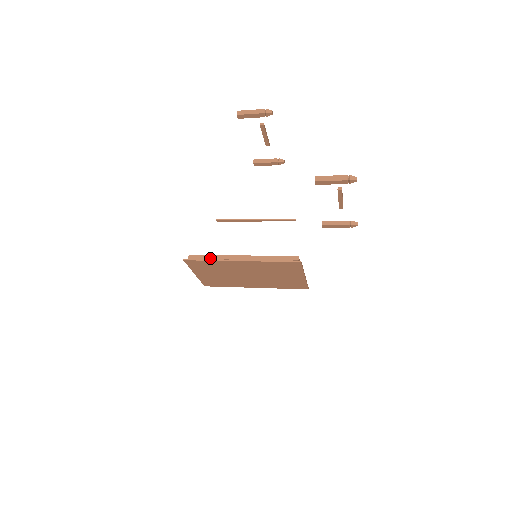
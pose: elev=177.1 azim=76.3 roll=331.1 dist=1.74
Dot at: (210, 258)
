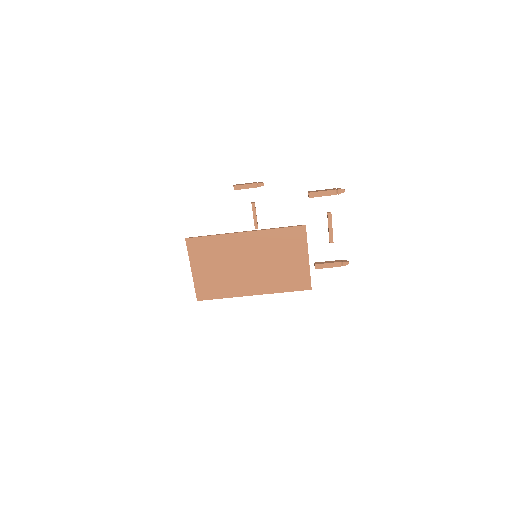
Dot at: (213, 237)
